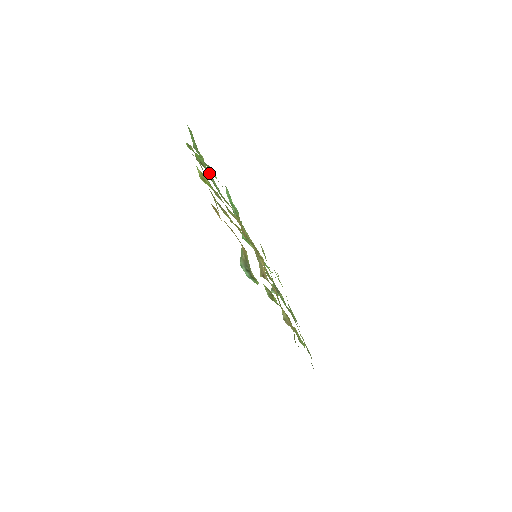
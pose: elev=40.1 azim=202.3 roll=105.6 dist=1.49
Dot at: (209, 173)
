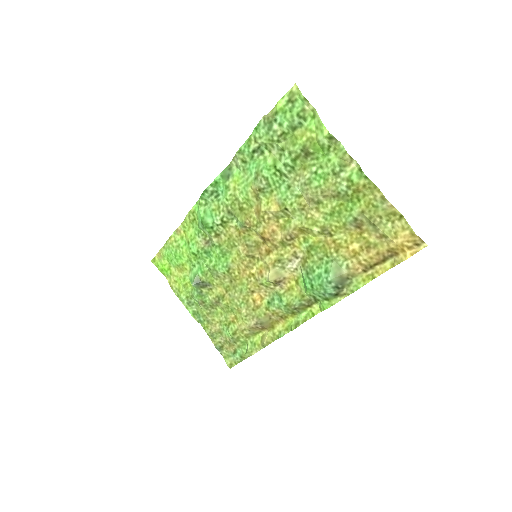
Dot at: (296, 165)
